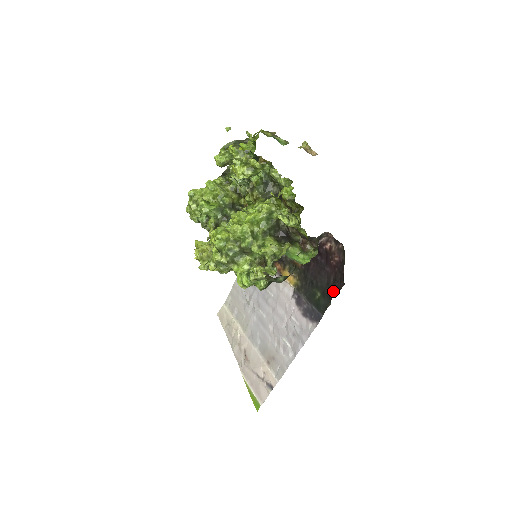
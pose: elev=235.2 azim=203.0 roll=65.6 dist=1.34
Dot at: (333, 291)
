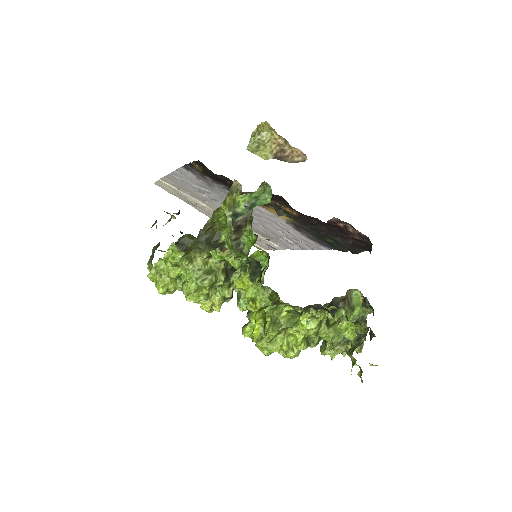
Dot at: (354, 250)
